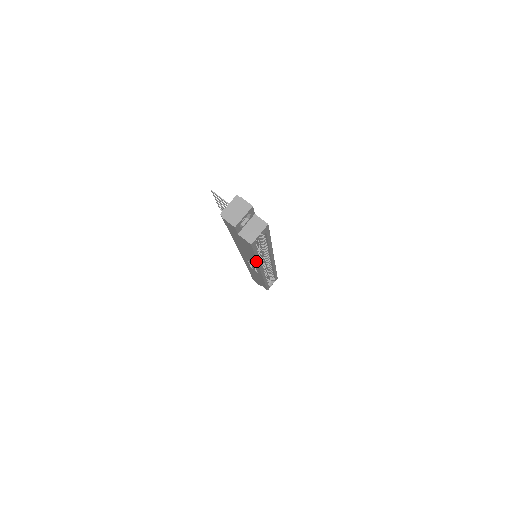
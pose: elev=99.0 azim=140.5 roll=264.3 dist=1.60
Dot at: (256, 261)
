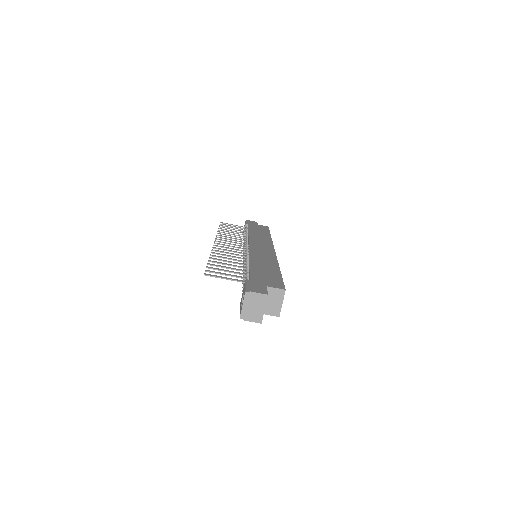
Dot at: occluded
